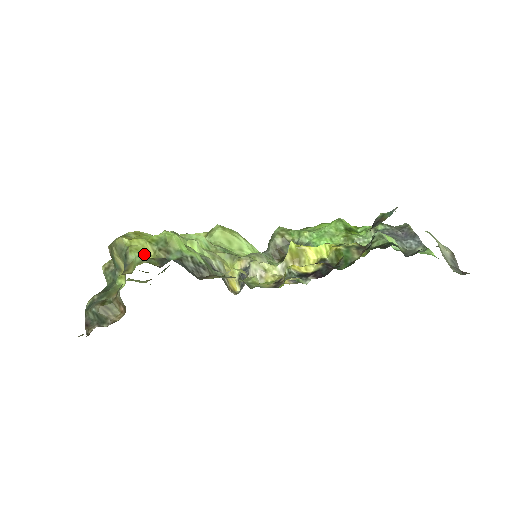
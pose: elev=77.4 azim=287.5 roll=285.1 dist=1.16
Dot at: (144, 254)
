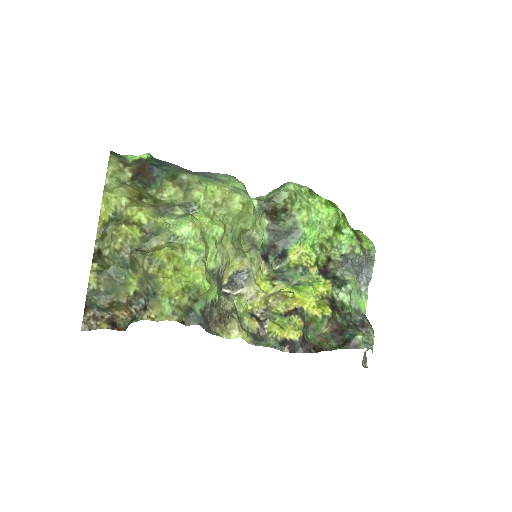
Dot at: (173, 296)
